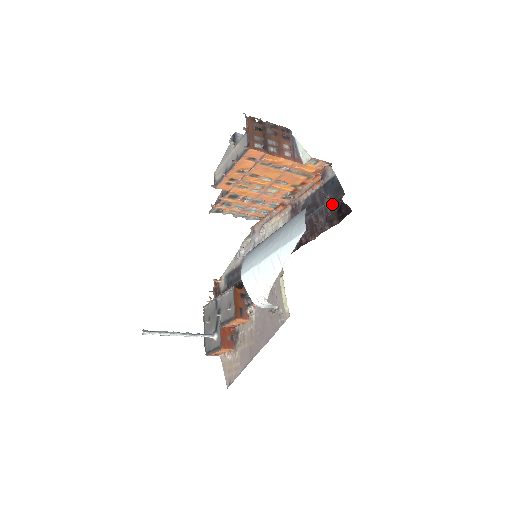
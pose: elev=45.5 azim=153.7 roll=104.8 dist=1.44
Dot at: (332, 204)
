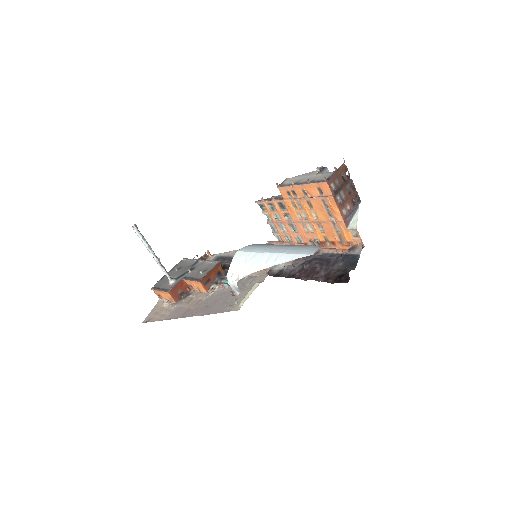
Dot at: (340, 269)
